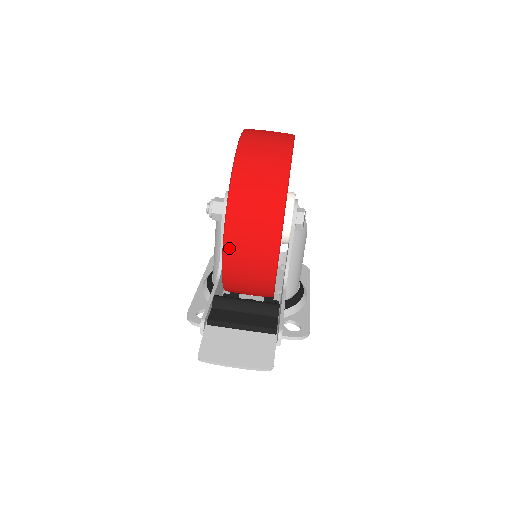
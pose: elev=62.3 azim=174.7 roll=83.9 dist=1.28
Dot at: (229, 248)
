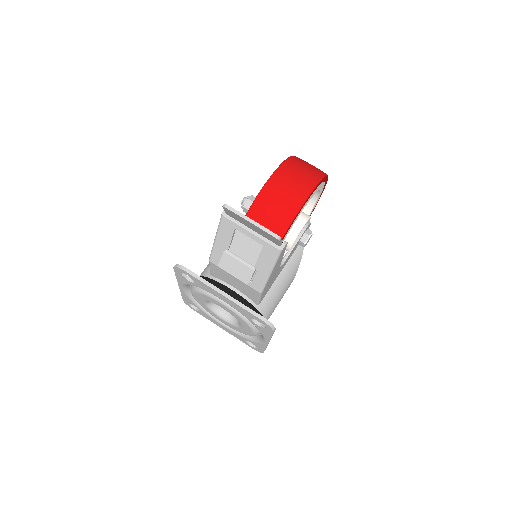
Dot at: (272, 182)
